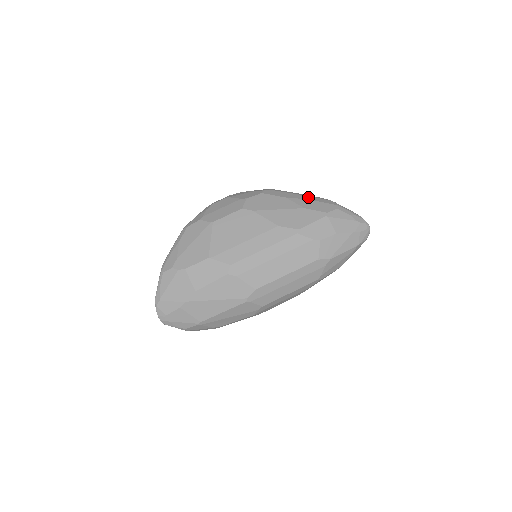
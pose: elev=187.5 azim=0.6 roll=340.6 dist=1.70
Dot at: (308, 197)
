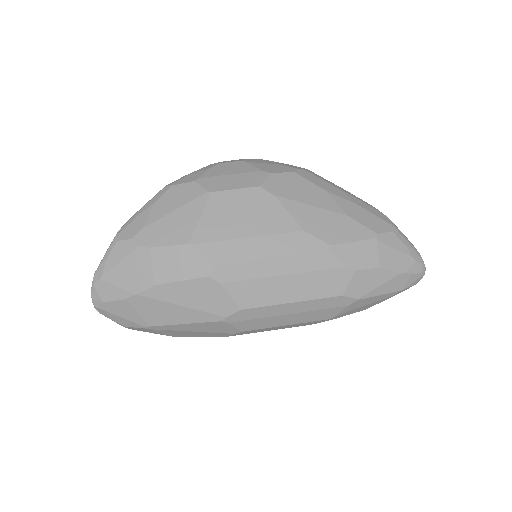
Dot at: (356, 200)
